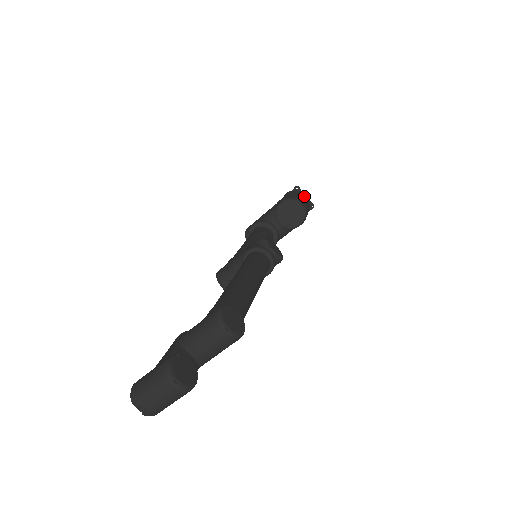
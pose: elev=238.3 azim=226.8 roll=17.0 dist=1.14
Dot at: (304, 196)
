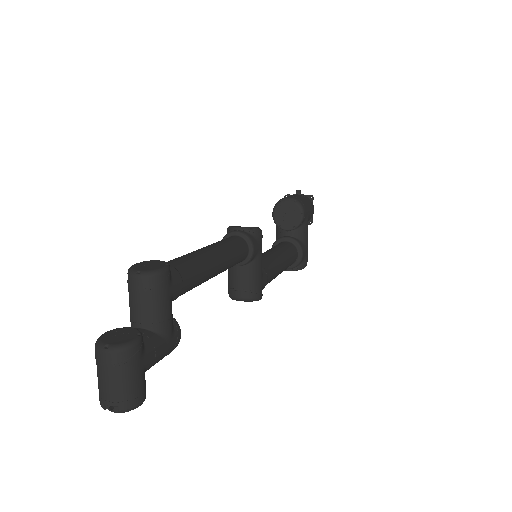
Dot at: occluded
